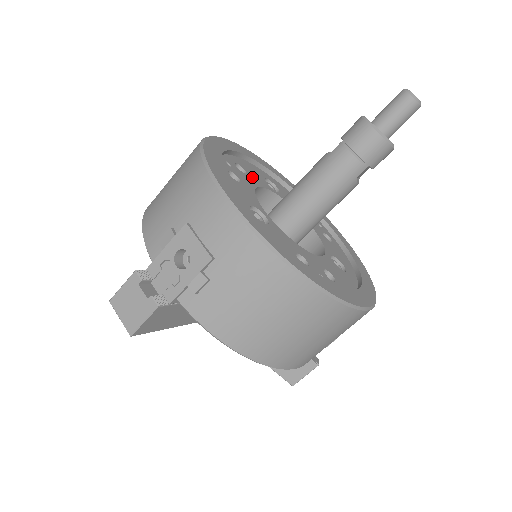
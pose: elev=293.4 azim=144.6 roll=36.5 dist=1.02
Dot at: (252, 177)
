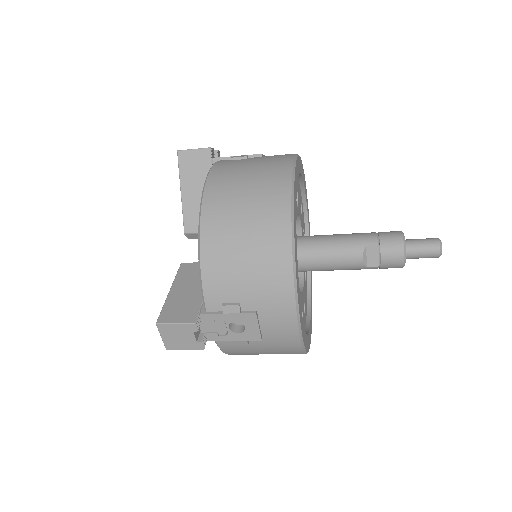
Dot at: occluded
